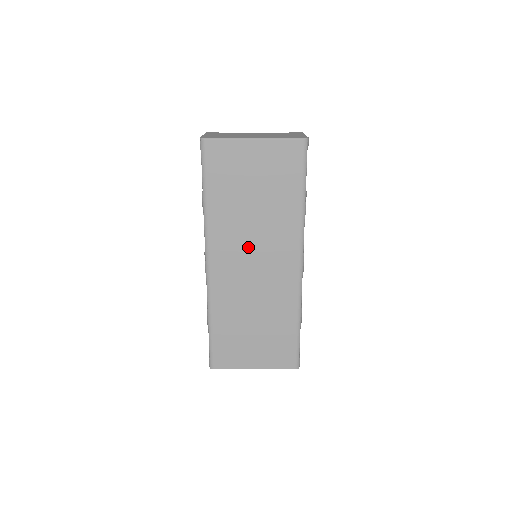
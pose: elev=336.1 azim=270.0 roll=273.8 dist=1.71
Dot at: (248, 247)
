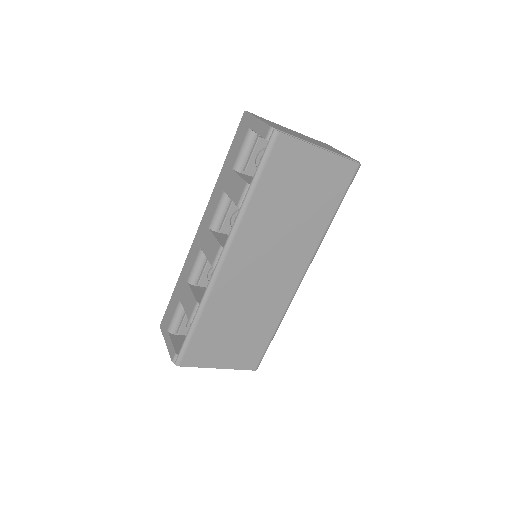
Dot at: (268, 251)
